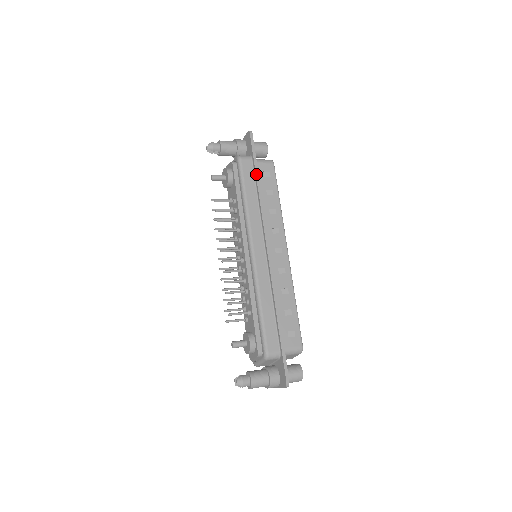
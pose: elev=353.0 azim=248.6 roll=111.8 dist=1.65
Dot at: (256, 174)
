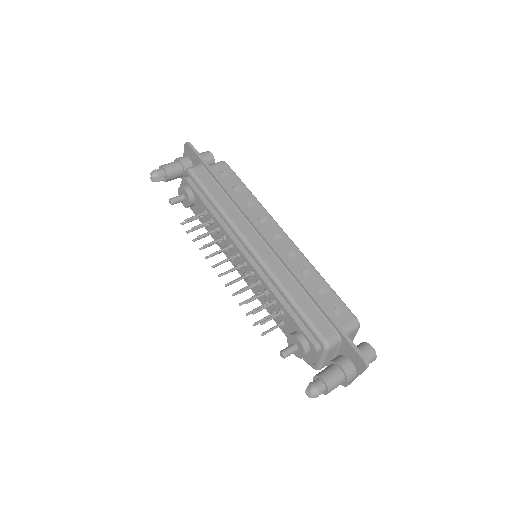
Dot at: (214, 176)
